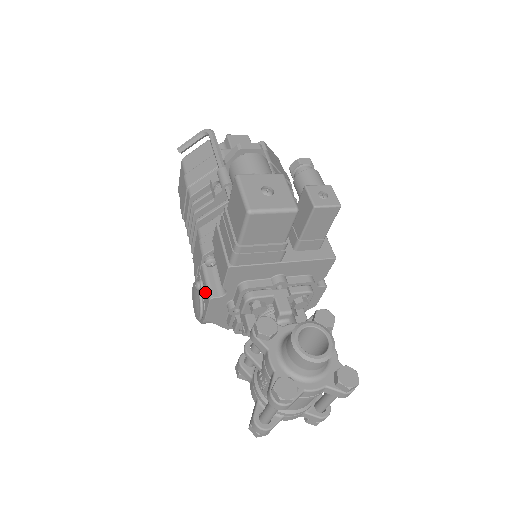
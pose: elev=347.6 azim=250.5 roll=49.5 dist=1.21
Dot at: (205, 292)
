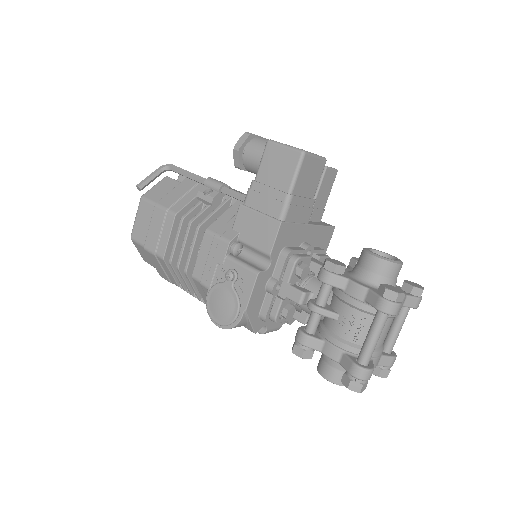
Dot at: (243, 276)
